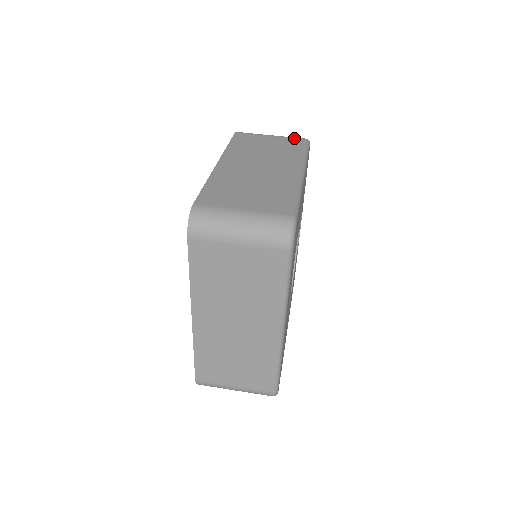
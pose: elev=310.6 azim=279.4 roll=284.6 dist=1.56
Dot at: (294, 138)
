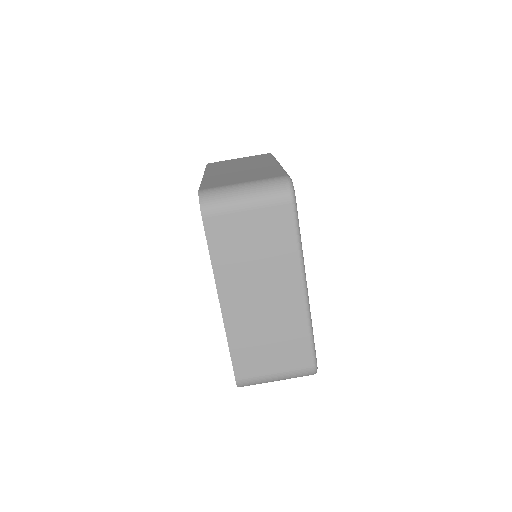
Dot at: (276, 205)
